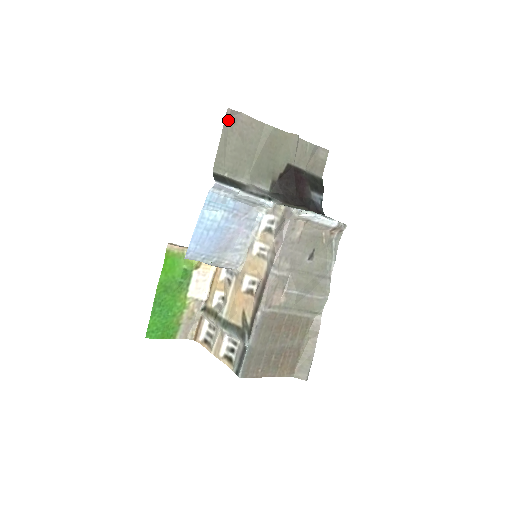
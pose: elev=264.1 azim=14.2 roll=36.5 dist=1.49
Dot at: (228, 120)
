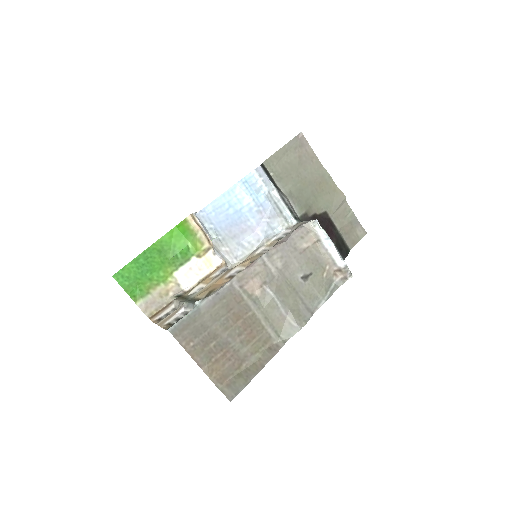
Dot at: (296, 140)
